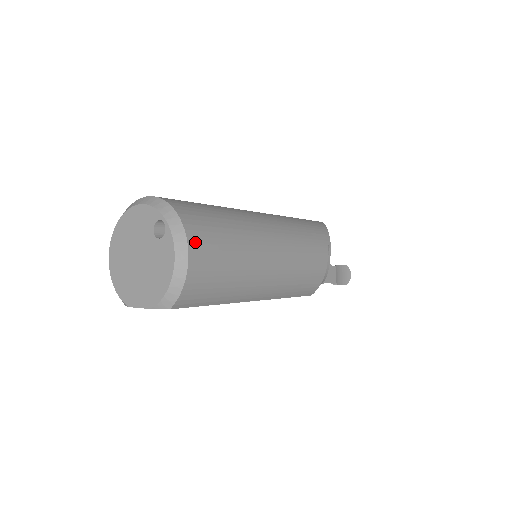
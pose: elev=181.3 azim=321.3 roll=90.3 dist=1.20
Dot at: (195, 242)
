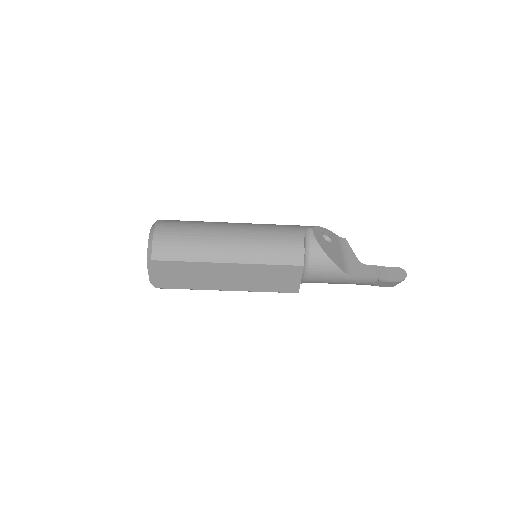
Dot at: (162, 224)
